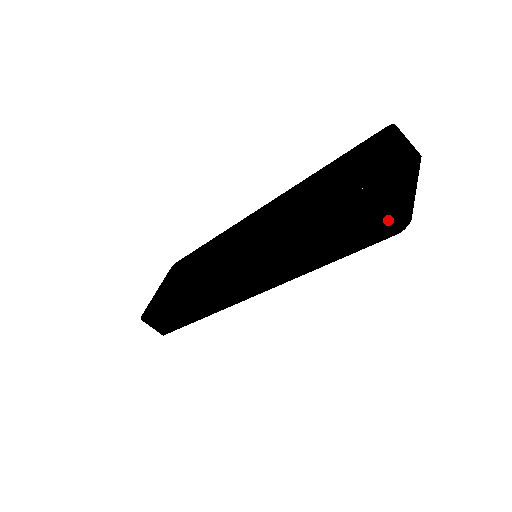
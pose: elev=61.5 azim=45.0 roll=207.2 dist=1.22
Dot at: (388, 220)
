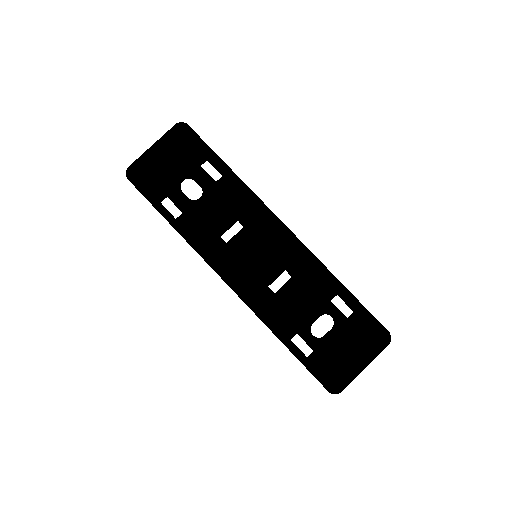
Dot at: occluded
